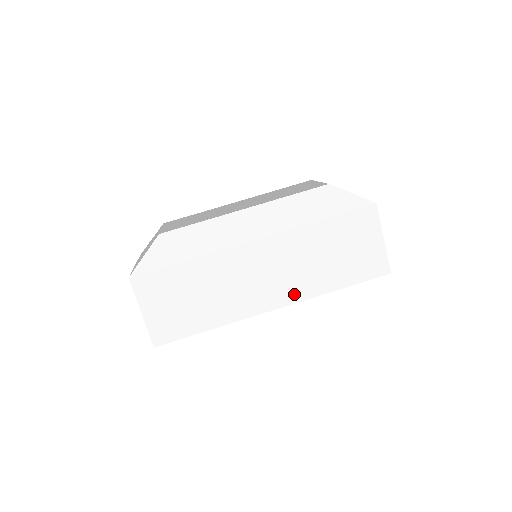
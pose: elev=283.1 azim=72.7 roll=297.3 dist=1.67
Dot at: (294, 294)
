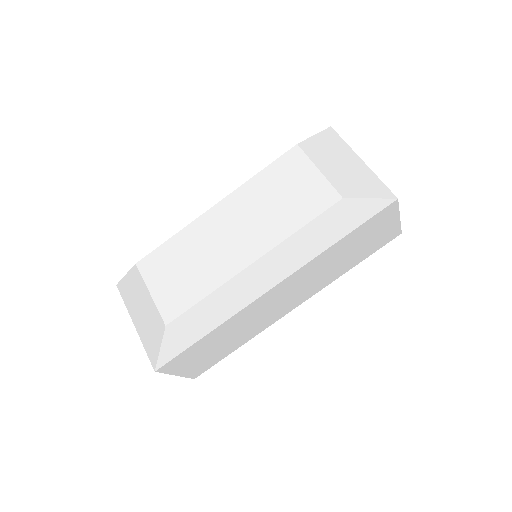
Dot at: (312, 292)
